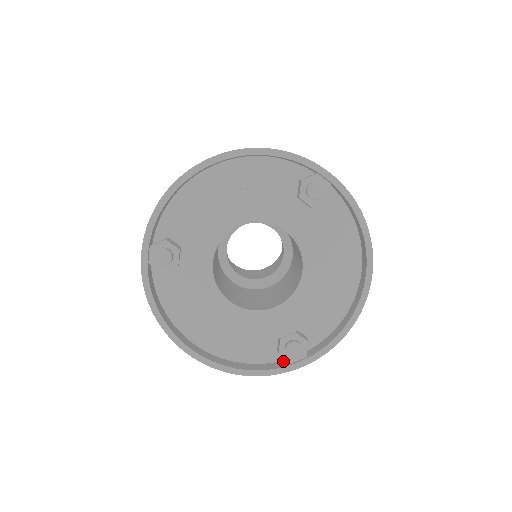
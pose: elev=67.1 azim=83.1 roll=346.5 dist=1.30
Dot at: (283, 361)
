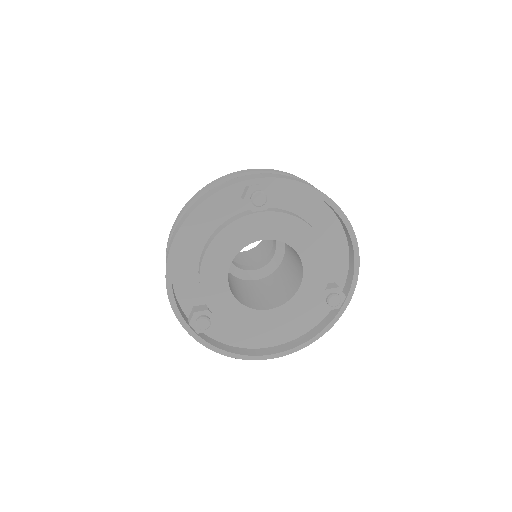
Dot at: occluded
